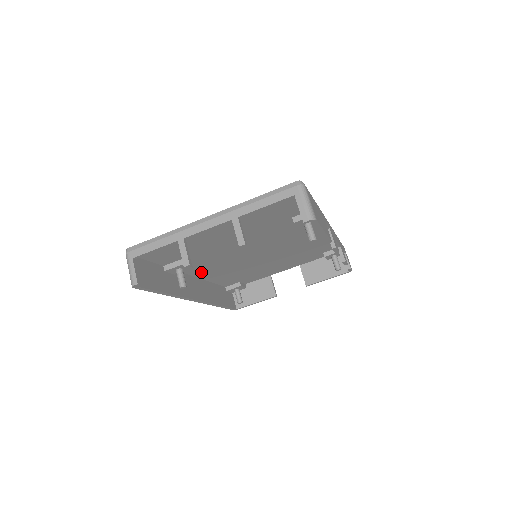
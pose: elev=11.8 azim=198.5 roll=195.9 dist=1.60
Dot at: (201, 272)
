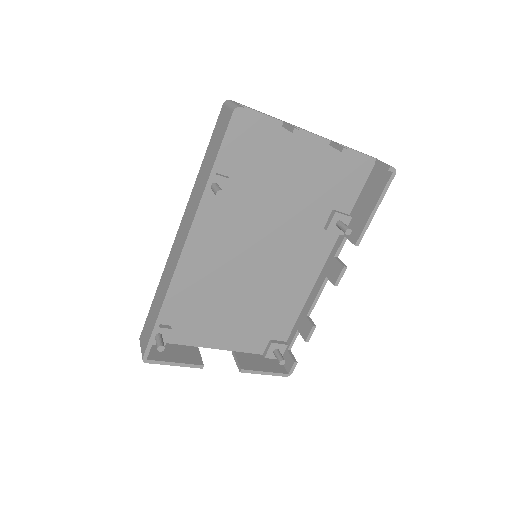
Dot at: (193, 237)
